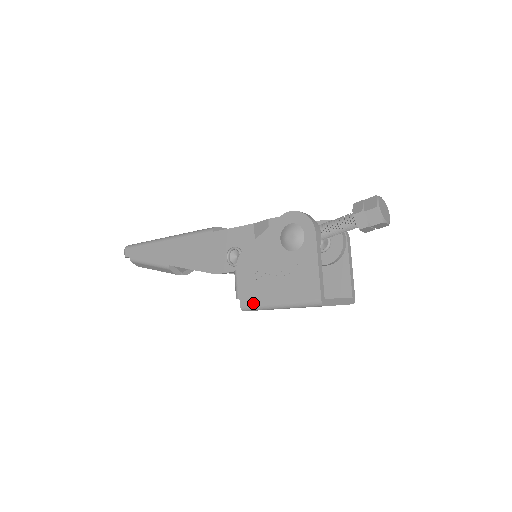
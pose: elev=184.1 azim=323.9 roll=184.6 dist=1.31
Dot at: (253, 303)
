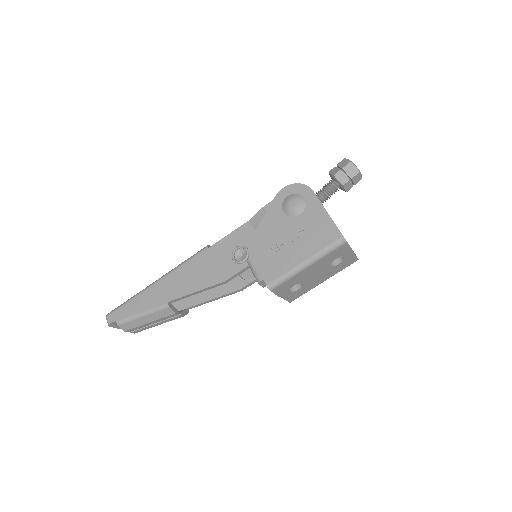
Dot at: (279, 275)
